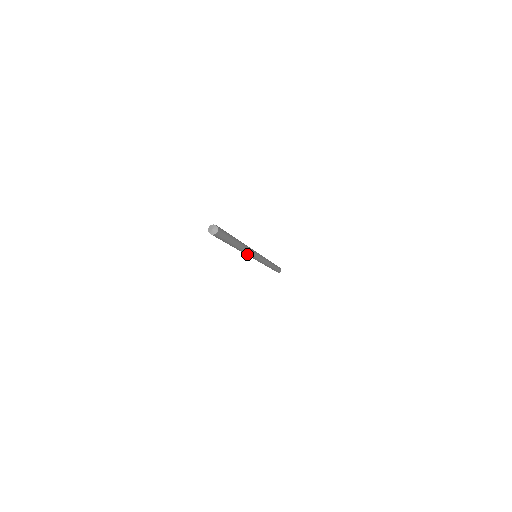
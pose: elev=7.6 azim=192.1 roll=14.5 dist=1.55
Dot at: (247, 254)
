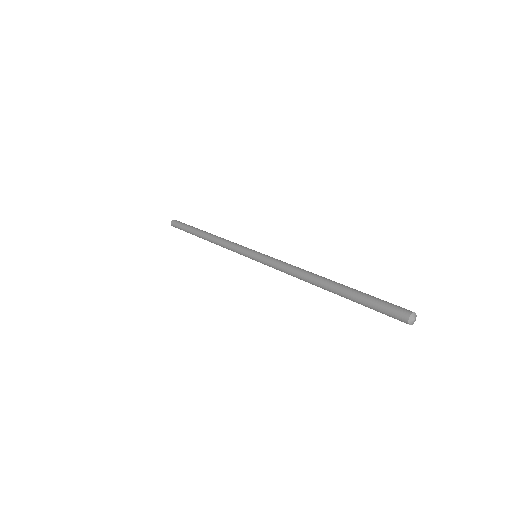
Dot at: (287, 273)
